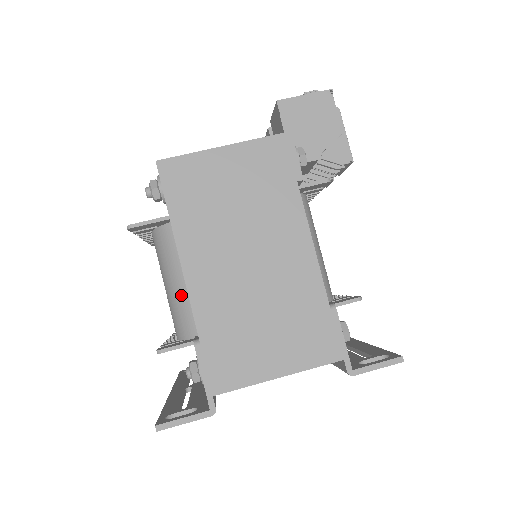
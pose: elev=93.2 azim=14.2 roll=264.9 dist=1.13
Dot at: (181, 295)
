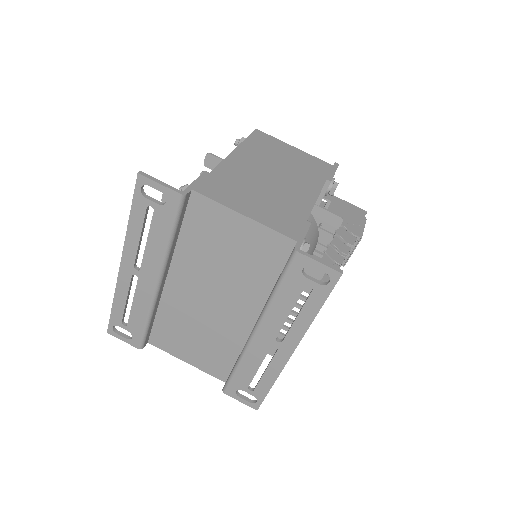
Dot at: occluded
